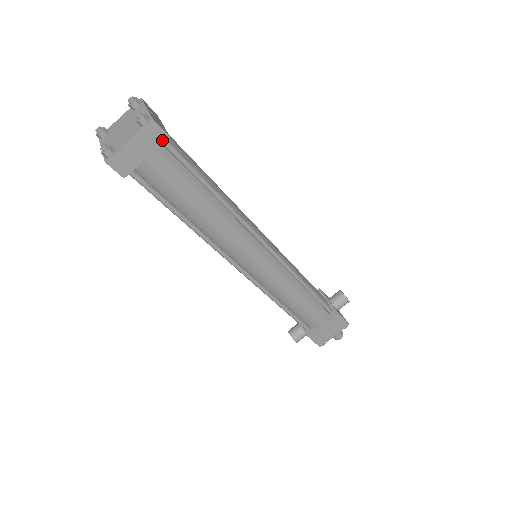
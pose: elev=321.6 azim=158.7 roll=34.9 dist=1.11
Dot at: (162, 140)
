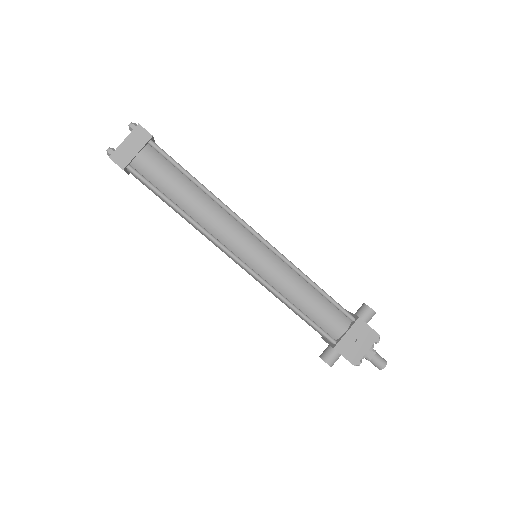
Dot at: (147, 139)
